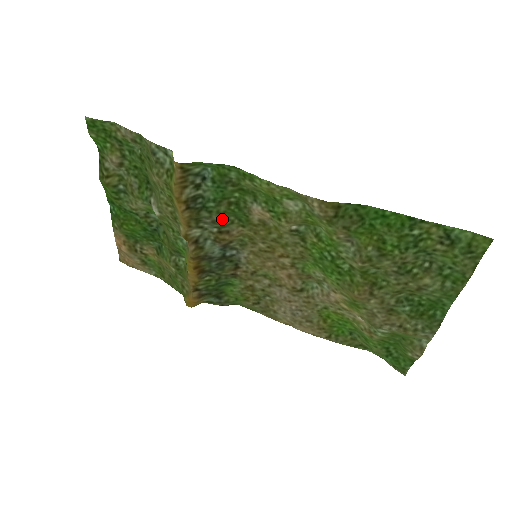
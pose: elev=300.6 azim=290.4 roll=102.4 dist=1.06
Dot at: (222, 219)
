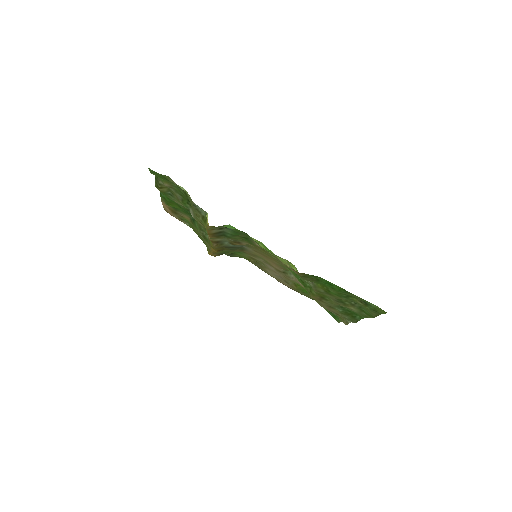
Dot at: (236, 239)
